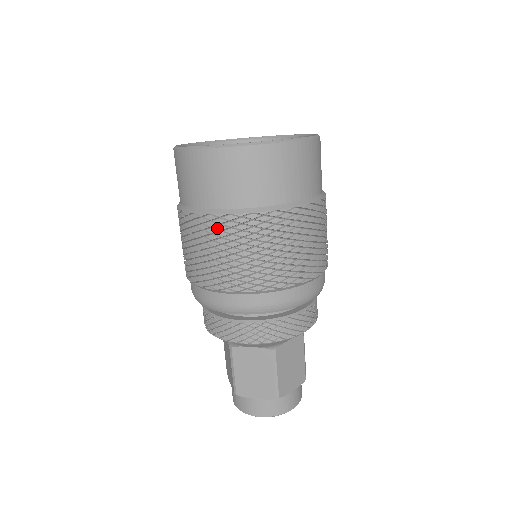
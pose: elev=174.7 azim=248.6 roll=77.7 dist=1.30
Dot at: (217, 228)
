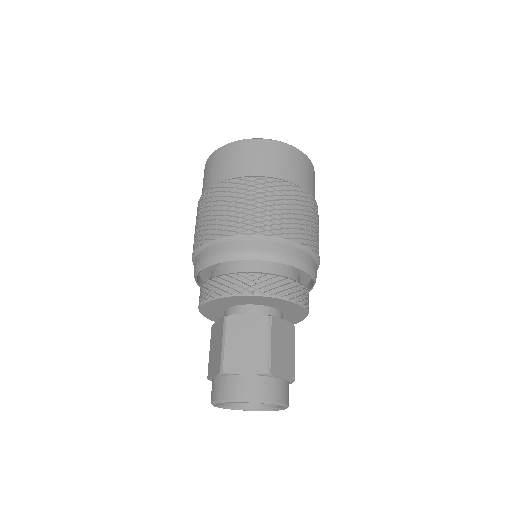
Dot at: (239, 187)
